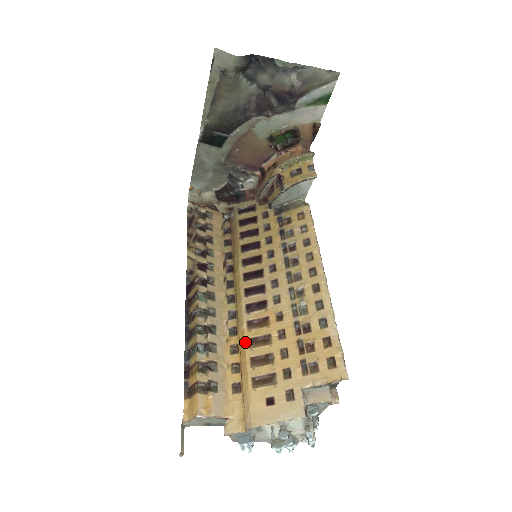
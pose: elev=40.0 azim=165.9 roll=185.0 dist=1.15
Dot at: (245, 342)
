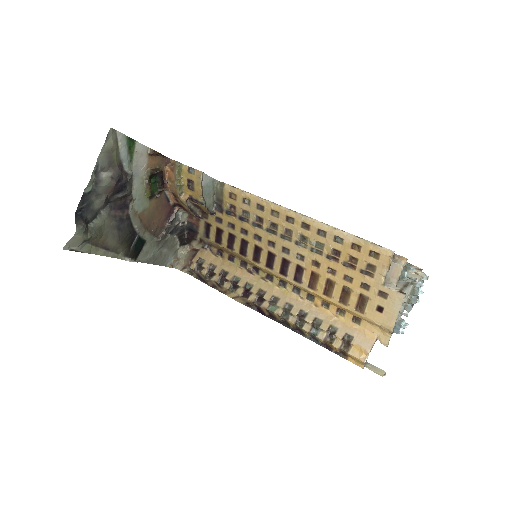
Dot at: (324, 298)
